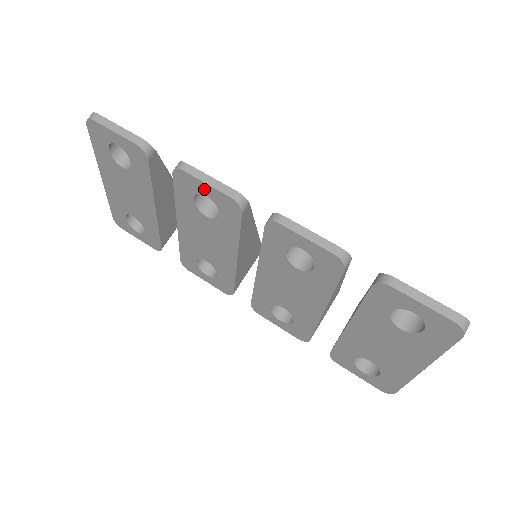
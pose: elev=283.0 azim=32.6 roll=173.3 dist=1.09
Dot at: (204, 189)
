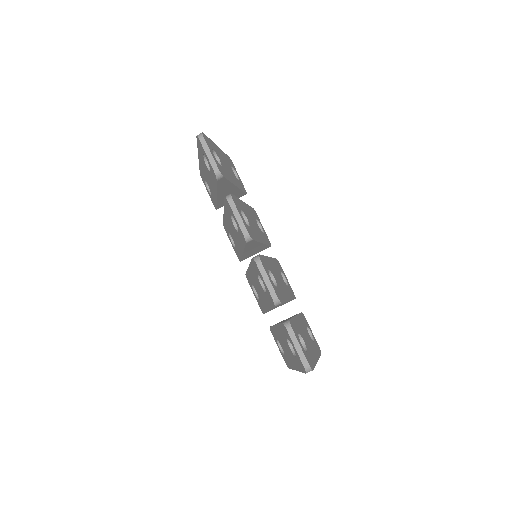
Dot at: (234, 218)
